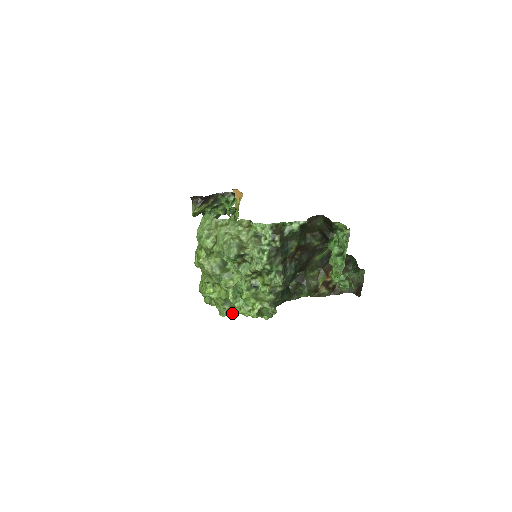
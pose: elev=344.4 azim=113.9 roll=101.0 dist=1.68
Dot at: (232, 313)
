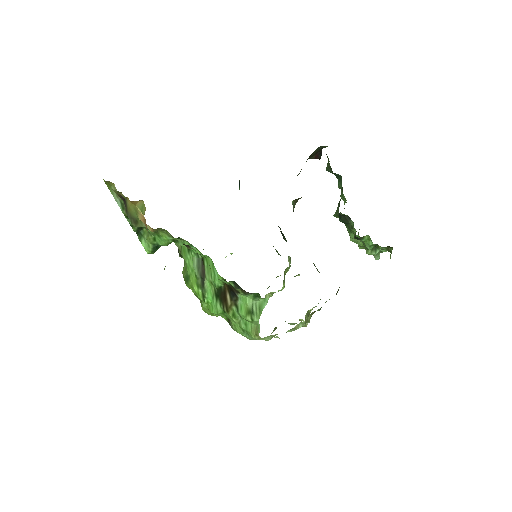
Dot at: occluded
